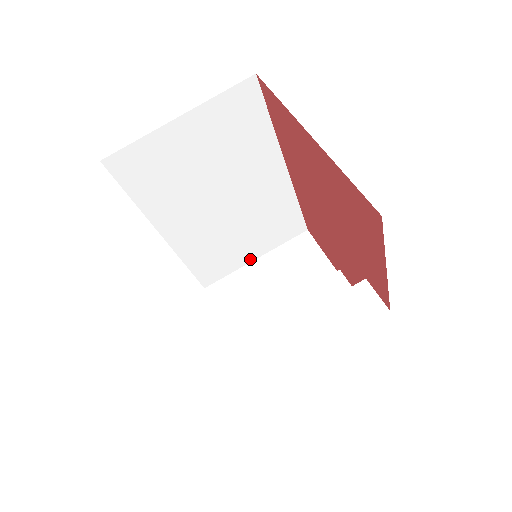
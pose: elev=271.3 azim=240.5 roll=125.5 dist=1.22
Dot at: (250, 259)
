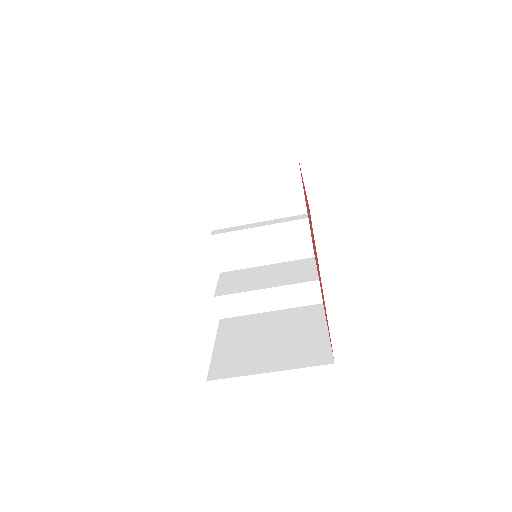
Dot at: (243, 170)
